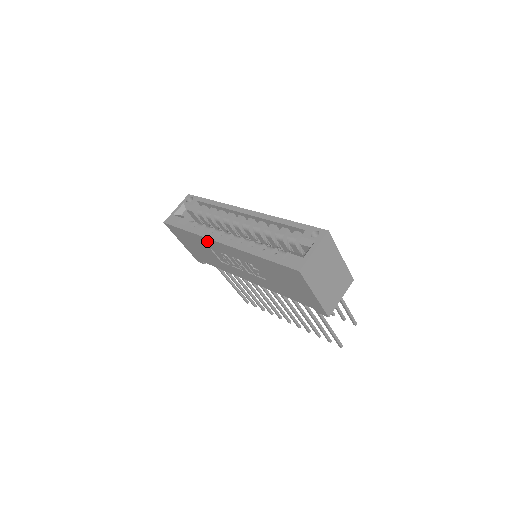
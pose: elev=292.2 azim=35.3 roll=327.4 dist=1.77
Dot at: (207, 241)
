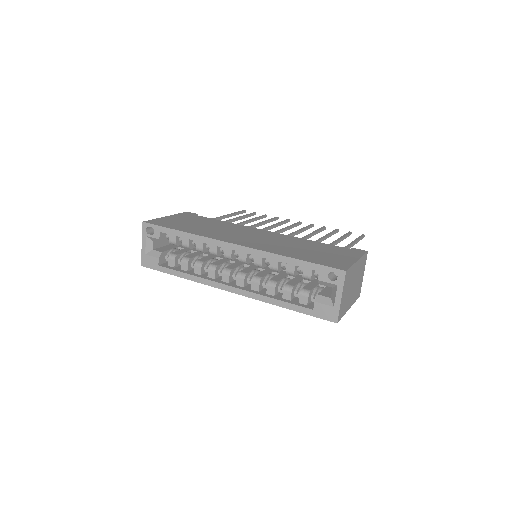
Dot at: occluded
